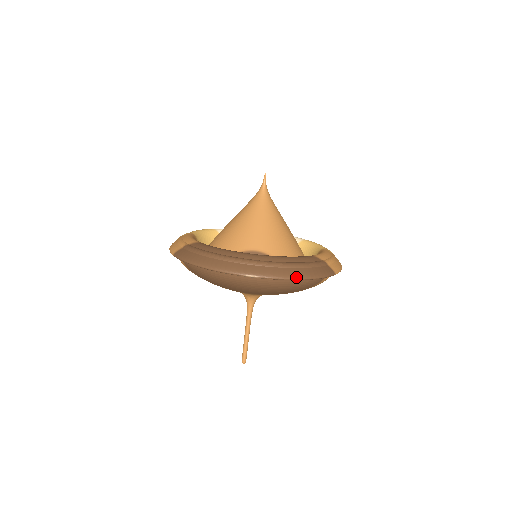
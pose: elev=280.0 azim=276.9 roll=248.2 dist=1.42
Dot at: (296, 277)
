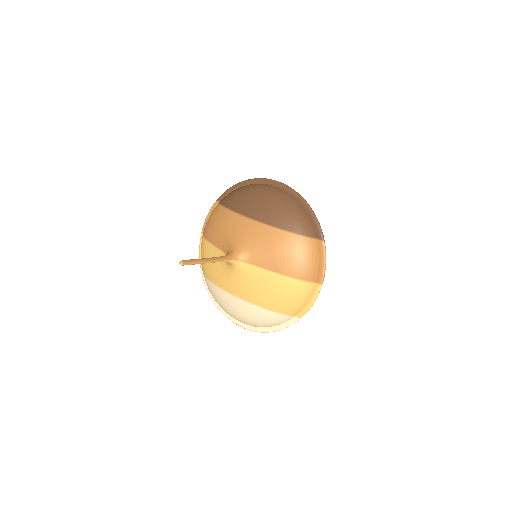
Dot at: (303, 198)
